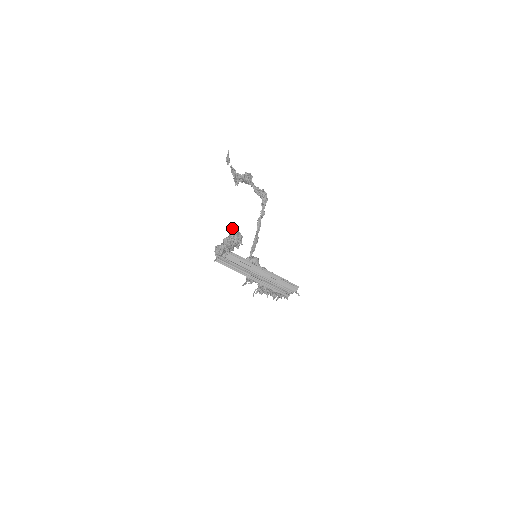
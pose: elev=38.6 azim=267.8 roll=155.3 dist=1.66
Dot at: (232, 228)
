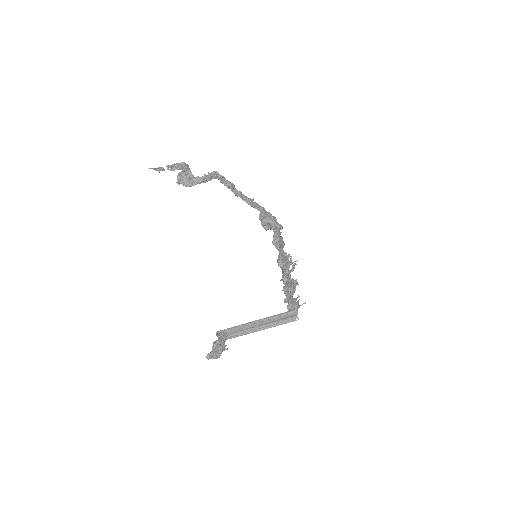
Dot at: (206, 357)
